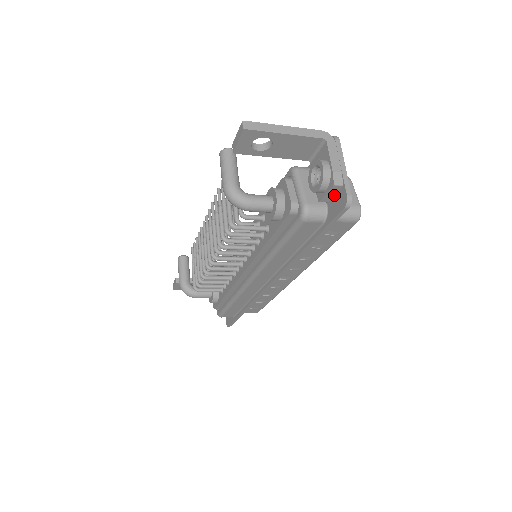
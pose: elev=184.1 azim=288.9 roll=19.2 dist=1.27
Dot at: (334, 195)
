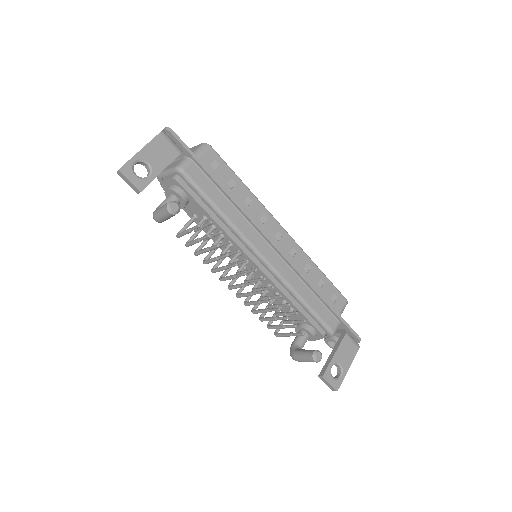
Dot at: occluded
